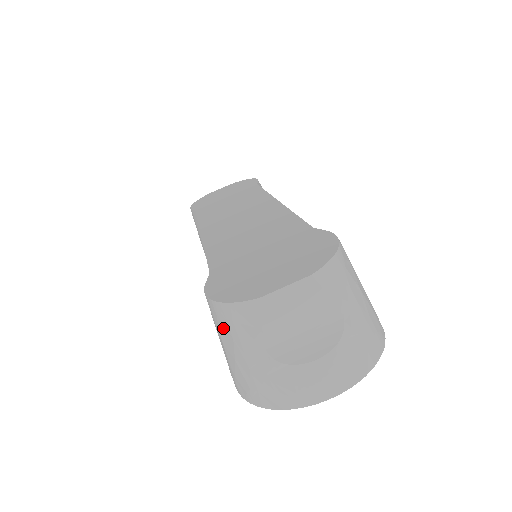
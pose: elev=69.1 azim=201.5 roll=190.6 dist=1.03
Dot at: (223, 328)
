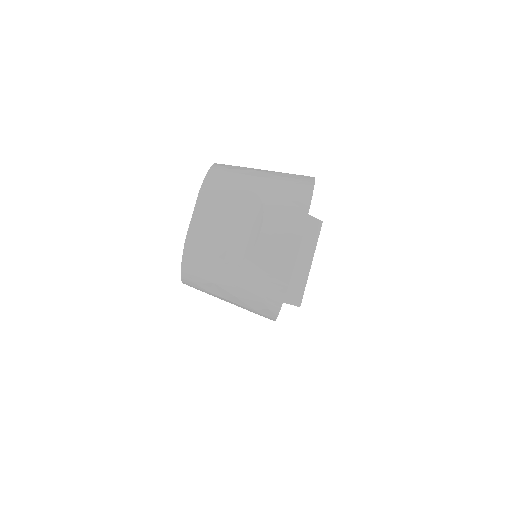
Dot at: (206, 286)
